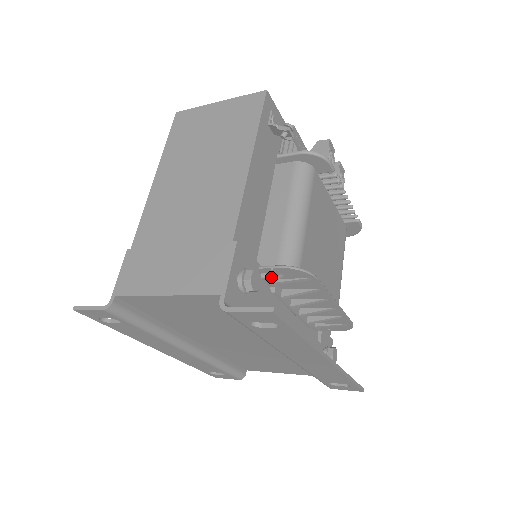
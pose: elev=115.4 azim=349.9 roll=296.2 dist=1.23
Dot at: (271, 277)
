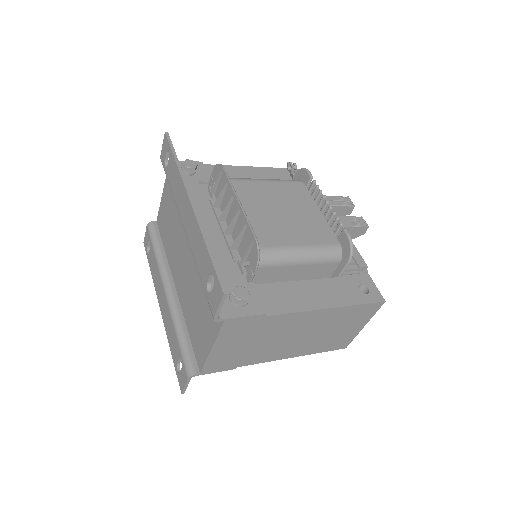
Dot at: occluded
